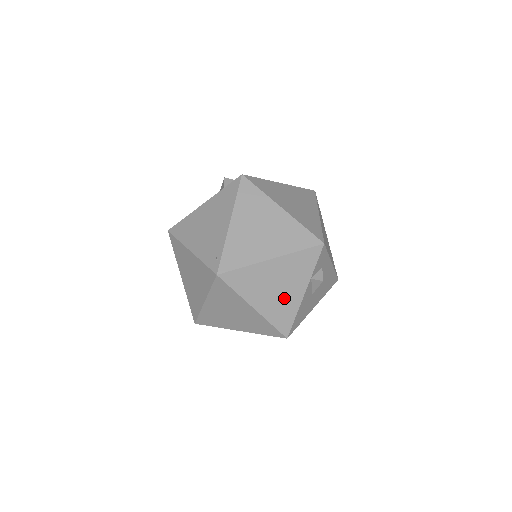
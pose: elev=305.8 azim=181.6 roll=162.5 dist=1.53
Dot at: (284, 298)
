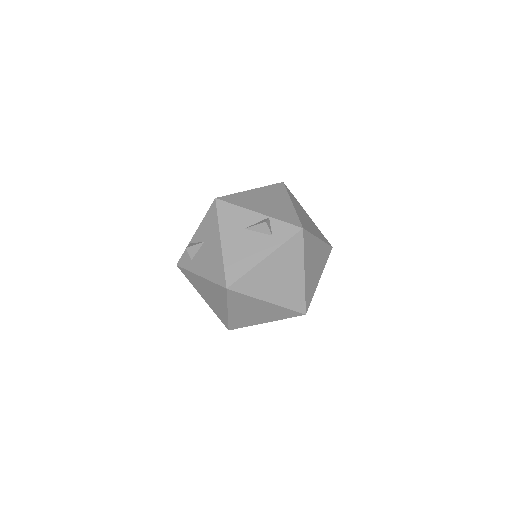
Dot at: occluded
